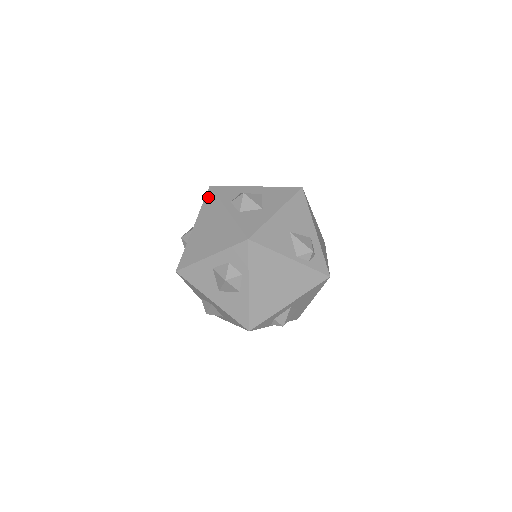
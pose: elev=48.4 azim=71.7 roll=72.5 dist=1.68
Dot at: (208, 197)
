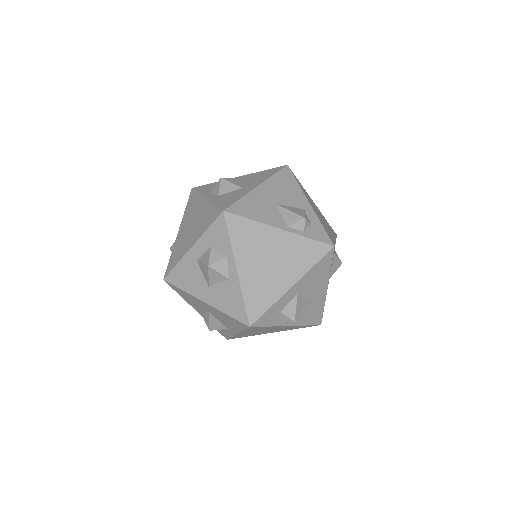
Dot at: (190, 198)
